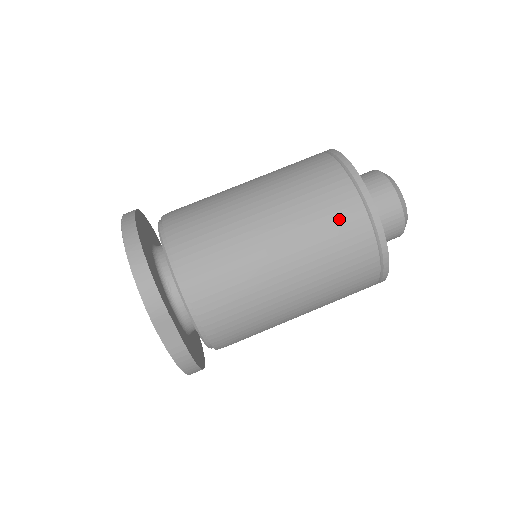
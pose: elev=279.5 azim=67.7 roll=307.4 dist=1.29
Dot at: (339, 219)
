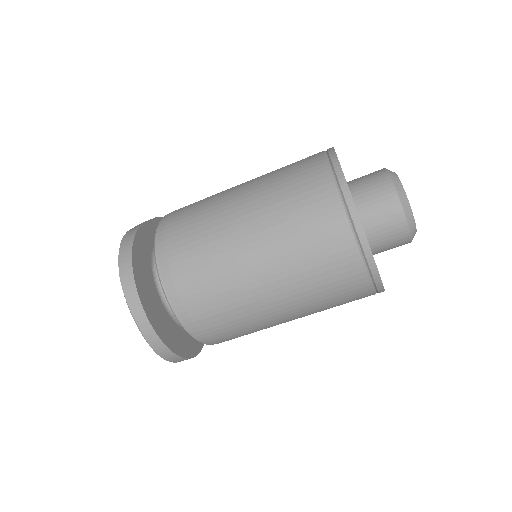
Dot at: occluded
